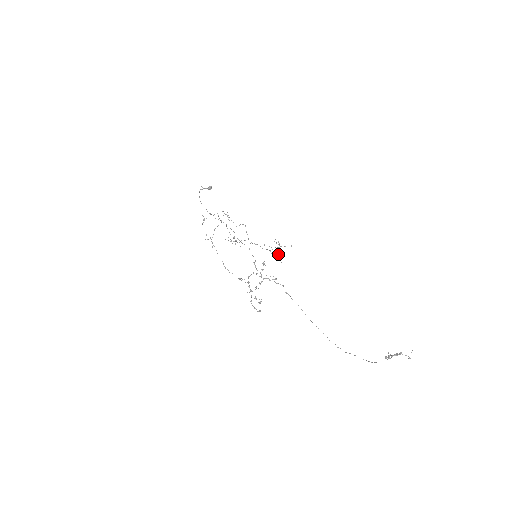
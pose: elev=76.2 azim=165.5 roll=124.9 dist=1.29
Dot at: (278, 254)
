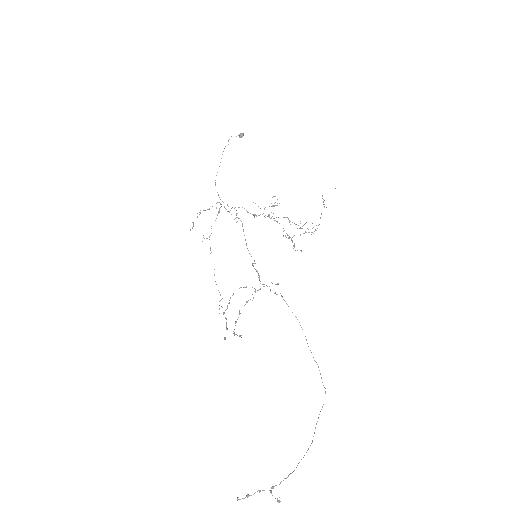
Dot at: occluded
